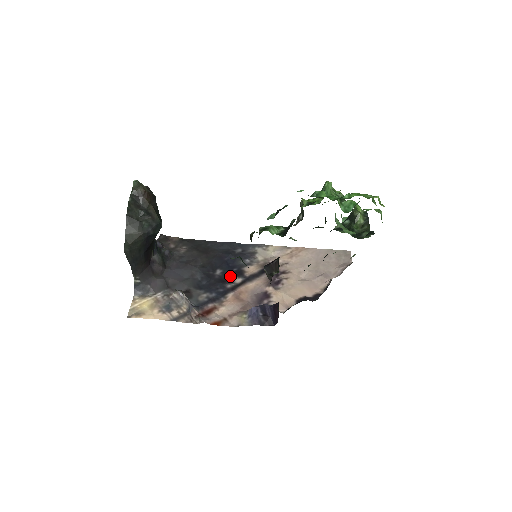
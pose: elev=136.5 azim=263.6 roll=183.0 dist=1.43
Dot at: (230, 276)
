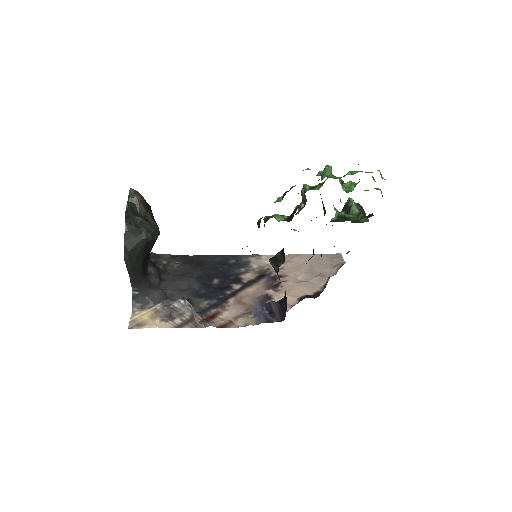
Dot at: (228, 284)
